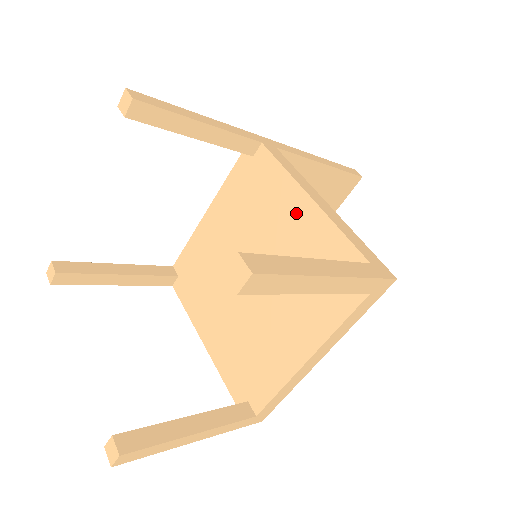
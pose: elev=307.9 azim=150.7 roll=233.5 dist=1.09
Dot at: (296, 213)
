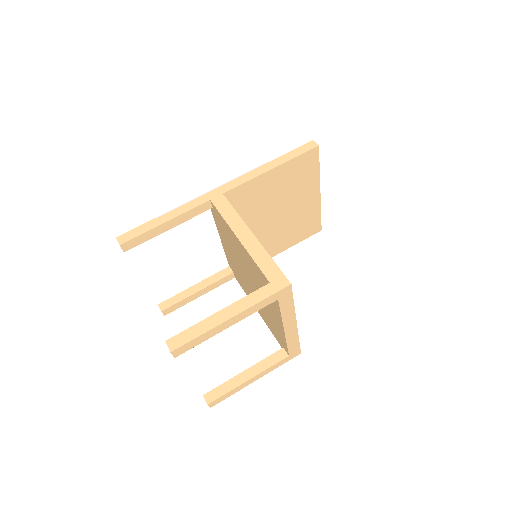
Dot at: (240, 247)
